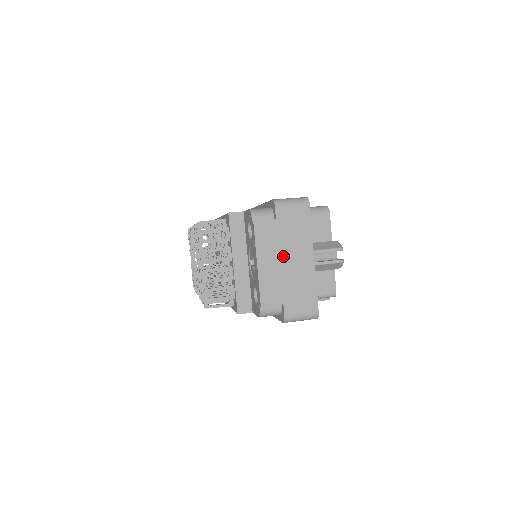
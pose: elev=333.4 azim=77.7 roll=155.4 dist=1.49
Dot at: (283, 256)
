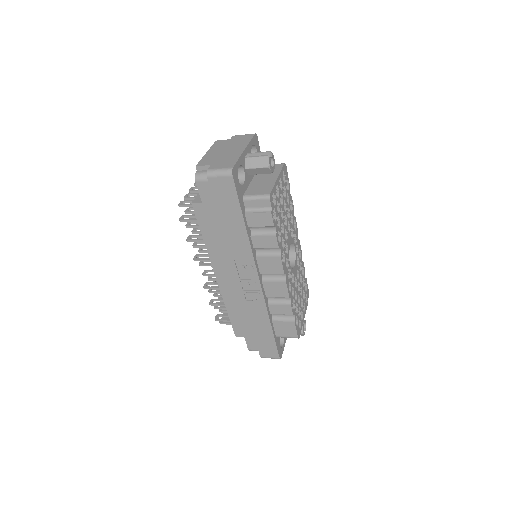
Dot at: (225, 150)
